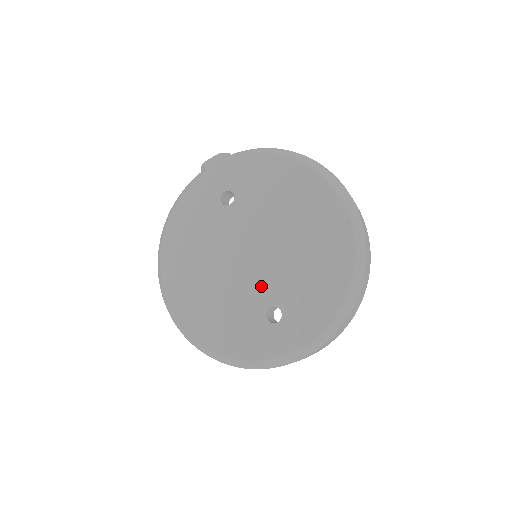
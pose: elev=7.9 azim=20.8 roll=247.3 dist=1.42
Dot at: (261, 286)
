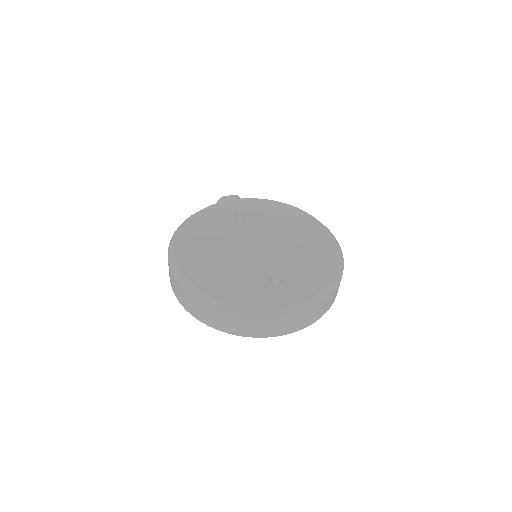
Dot at: (266, 264)
